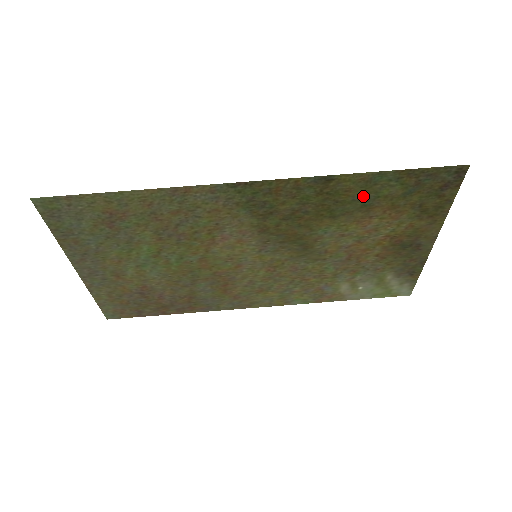
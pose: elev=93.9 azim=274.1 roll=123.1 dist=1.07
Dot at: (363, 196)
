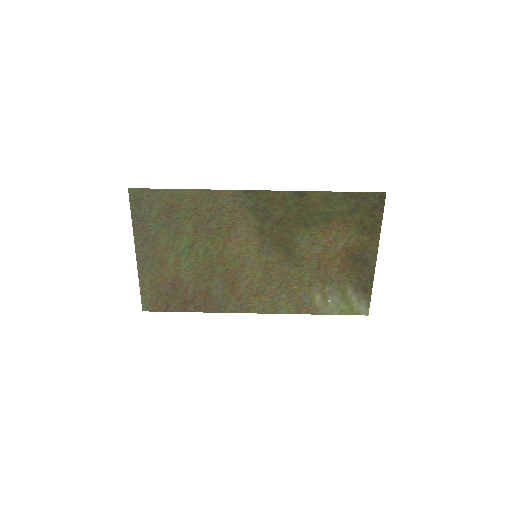
Dot at: (324, 210)
